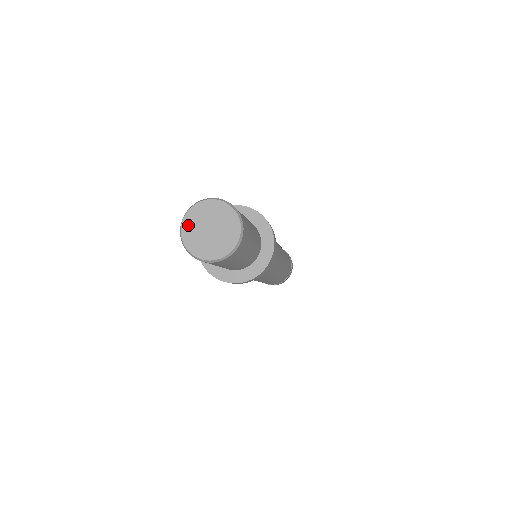
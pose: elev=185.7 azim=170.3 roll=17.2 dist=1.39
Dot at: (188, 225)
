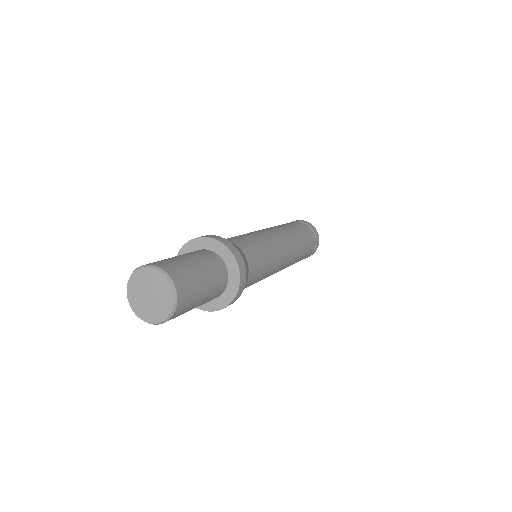
Dot at: (140, 275)
